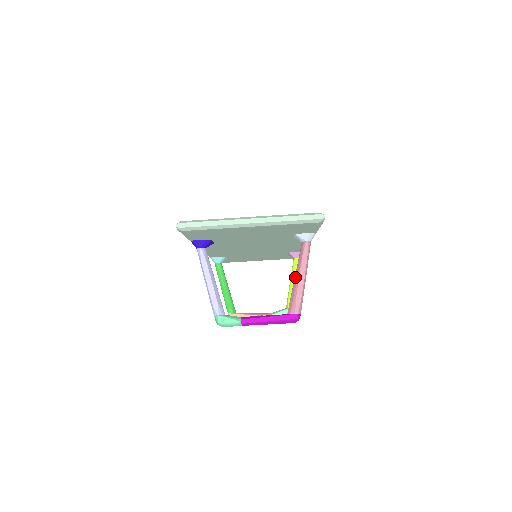
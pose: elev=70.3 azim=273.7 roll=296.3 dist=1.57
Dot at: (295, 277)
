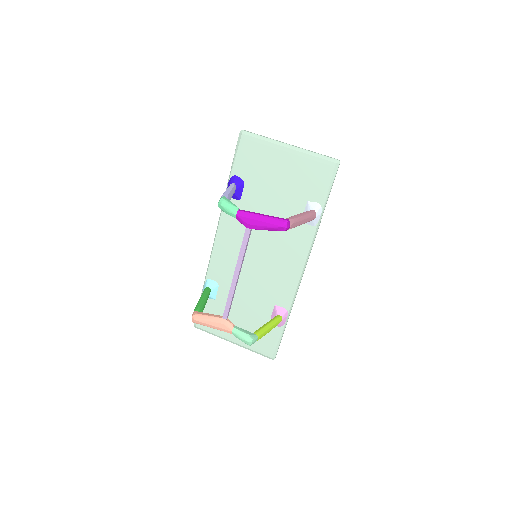
Dot at: occluded
